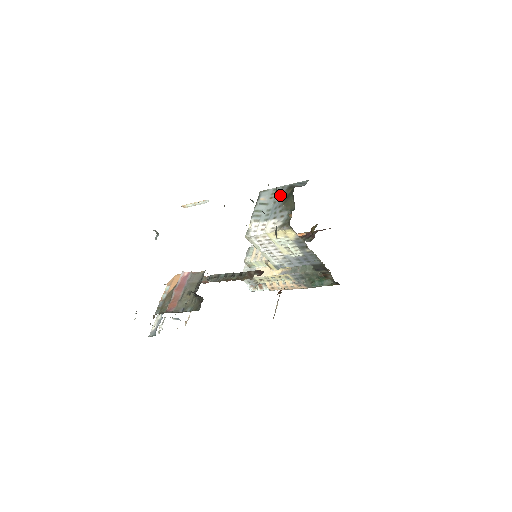
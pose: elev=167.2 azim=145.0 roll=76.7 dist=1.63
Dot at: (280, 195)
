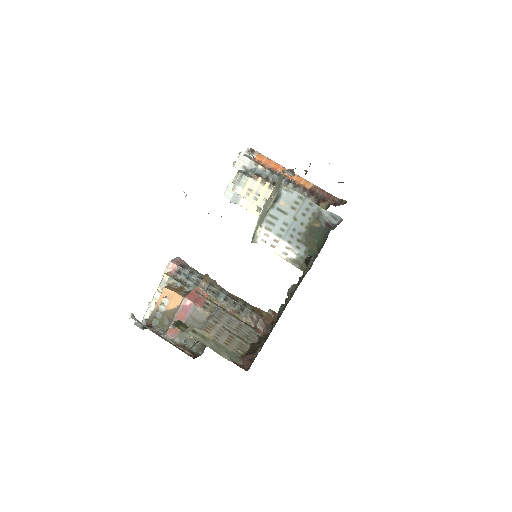
Dot at: (304, 215)
